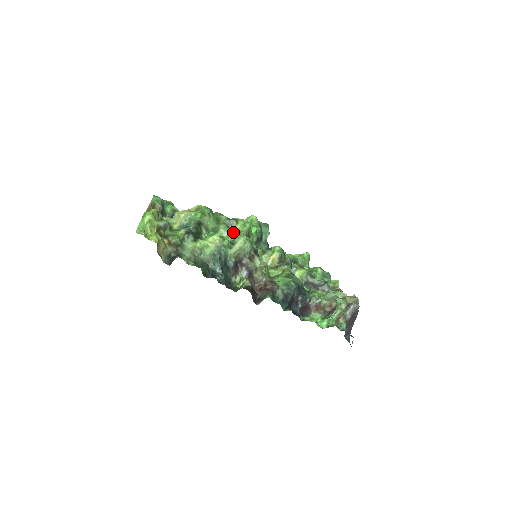
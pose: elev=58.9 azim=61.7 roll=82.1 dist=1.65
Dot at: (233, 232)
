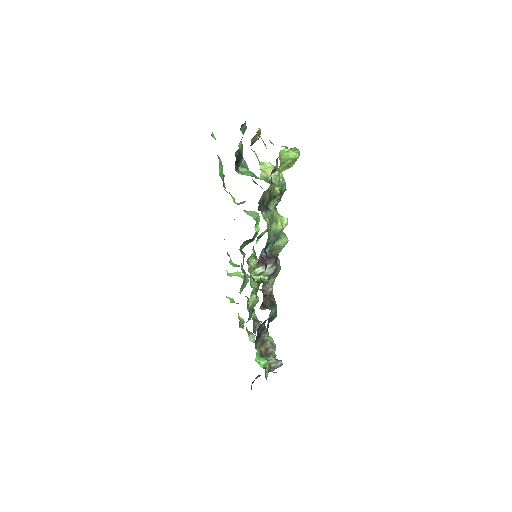
Dot at: occluded
